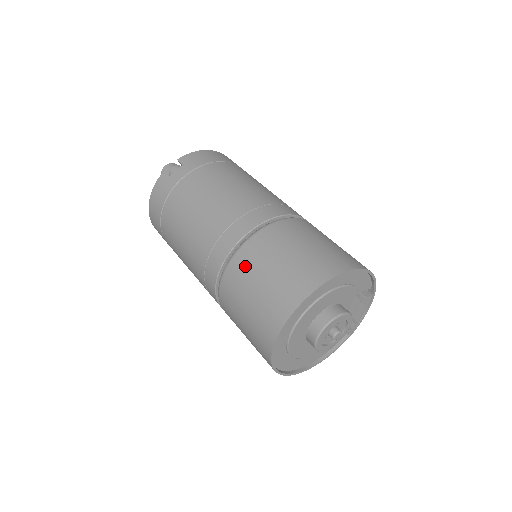
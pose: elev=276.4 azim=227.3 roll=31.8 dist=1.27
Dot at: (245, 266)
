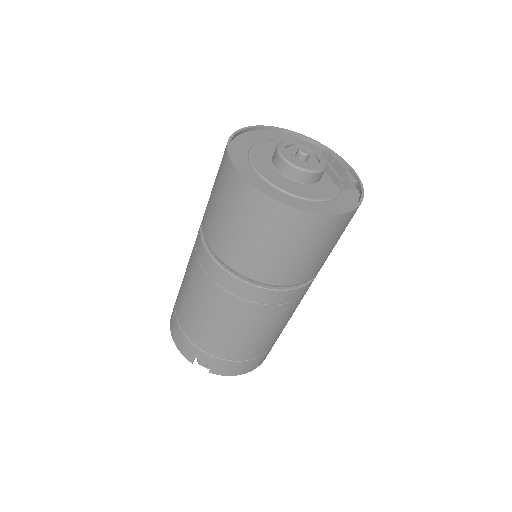
Dot at: (207, 205)
